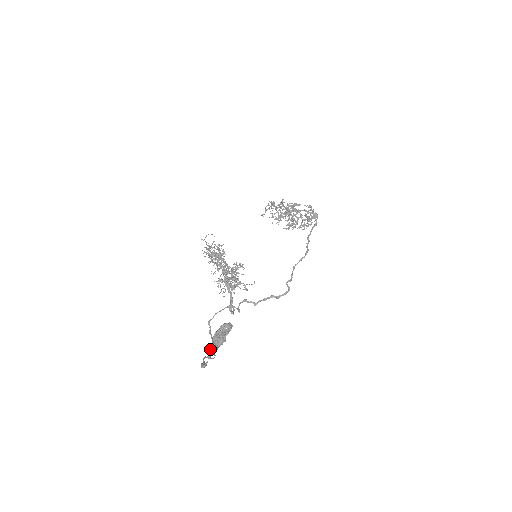
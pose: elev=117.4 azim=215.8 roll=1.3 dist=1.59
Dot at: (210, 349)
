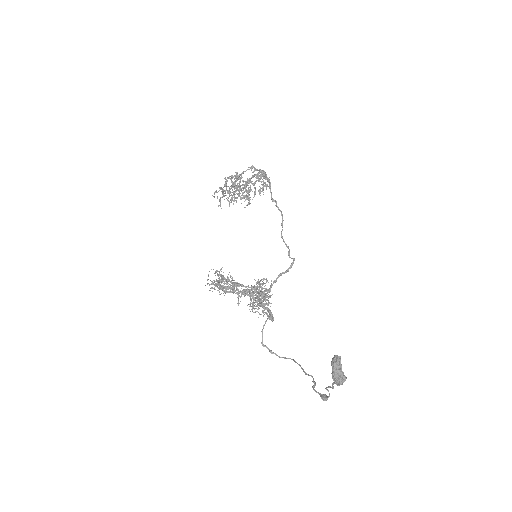
Dot at: (333, 387)
